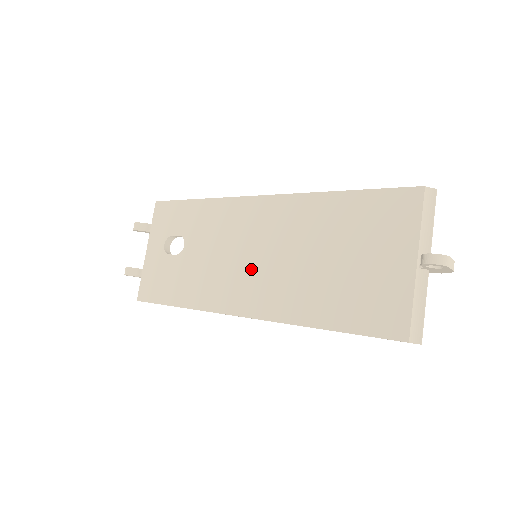
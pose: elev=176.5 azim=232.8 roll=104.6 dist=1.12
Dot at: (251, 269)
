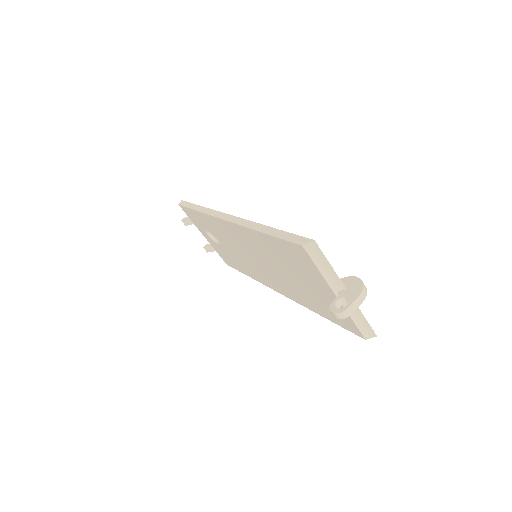
Dot at: (259, 267)
